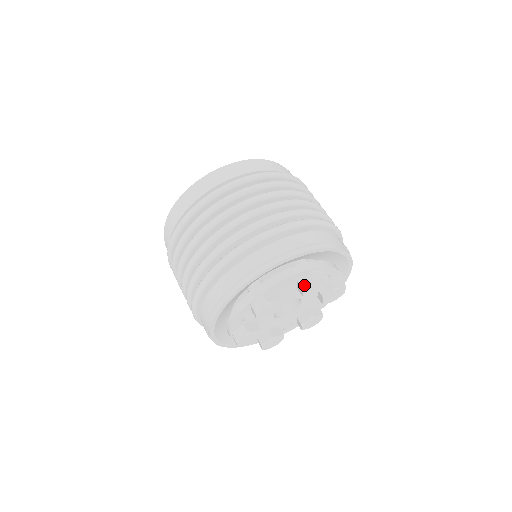
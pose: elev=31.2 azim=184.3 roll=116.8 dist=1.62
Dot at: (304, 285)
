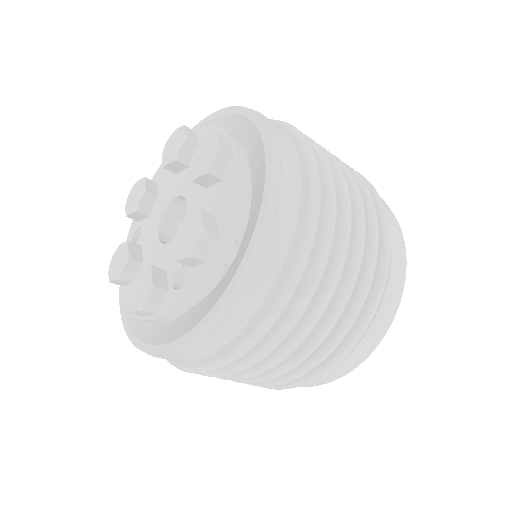
Dot at: occluded
